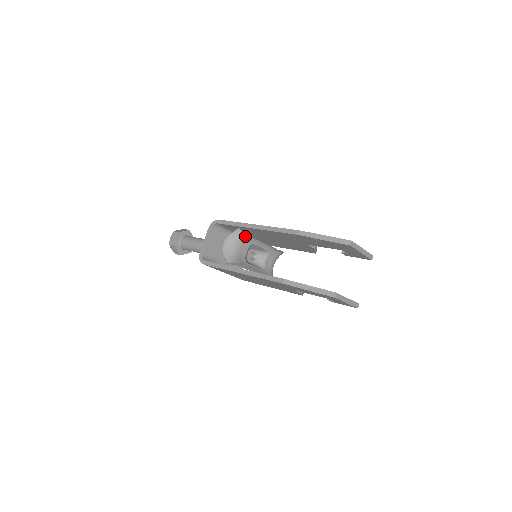
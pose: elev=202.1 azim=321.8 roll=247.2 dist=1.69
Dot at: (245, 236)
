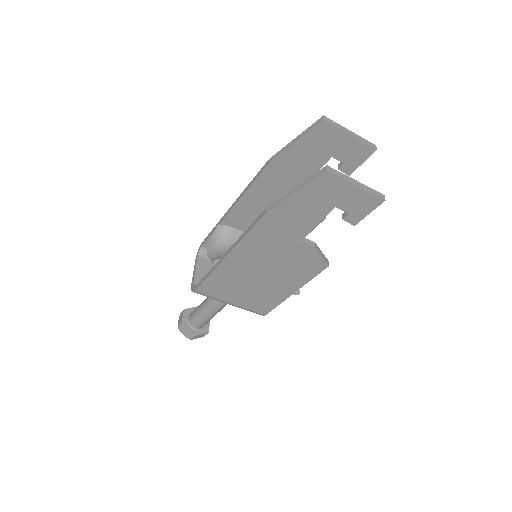
Dot at: (229, 231)
